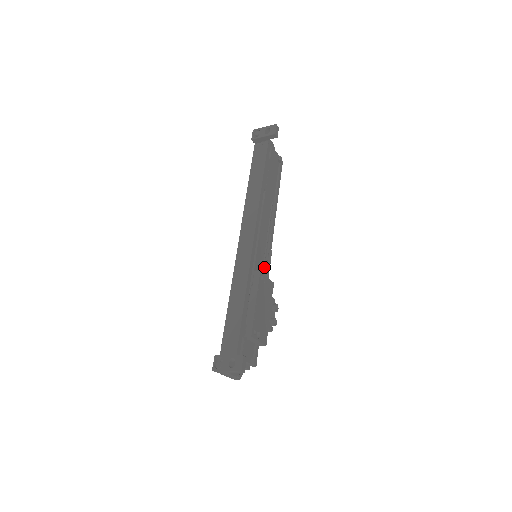
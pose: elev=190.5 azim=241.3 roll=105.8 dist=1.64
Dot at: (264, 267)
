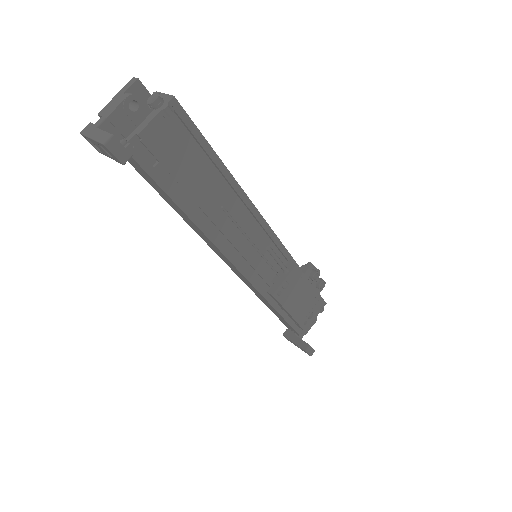
Dot at: (274, 247)
